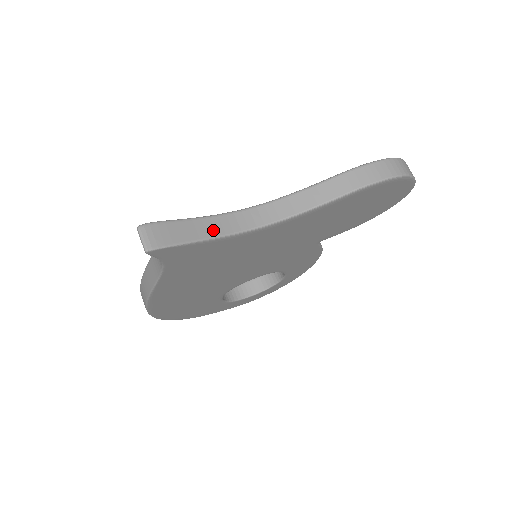
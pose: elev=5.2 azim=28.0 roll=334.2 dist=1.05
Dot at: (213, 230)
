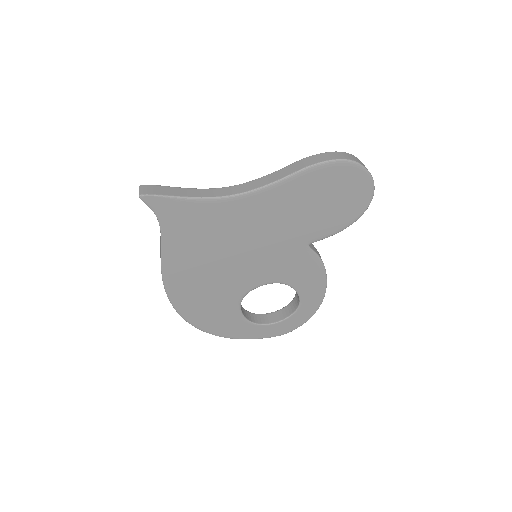
Dot at: (192, 194)
